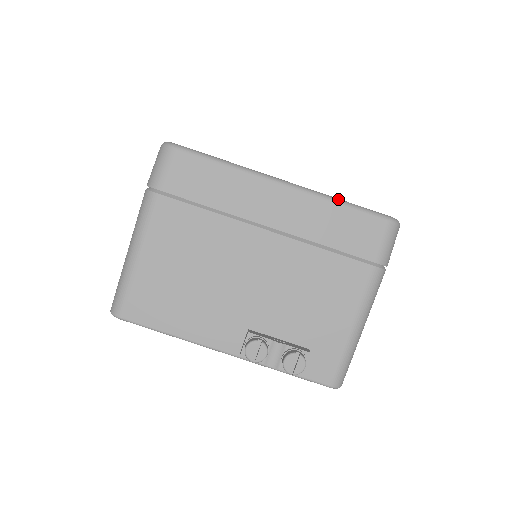
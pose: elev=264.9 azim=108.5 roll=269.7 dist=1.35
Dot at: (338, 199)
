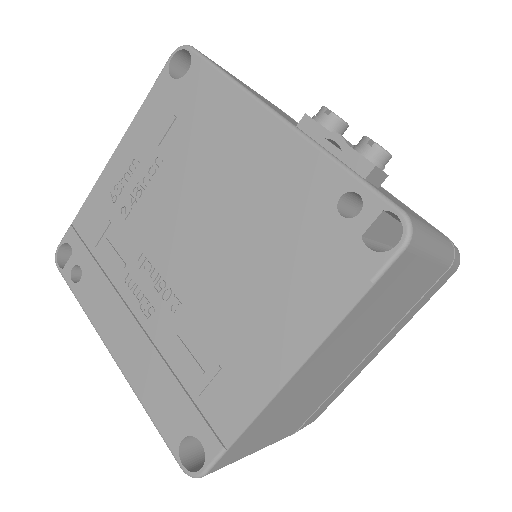
Dot at: occluded
